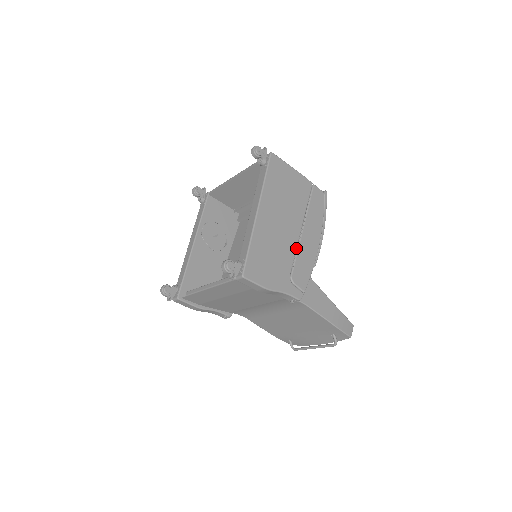
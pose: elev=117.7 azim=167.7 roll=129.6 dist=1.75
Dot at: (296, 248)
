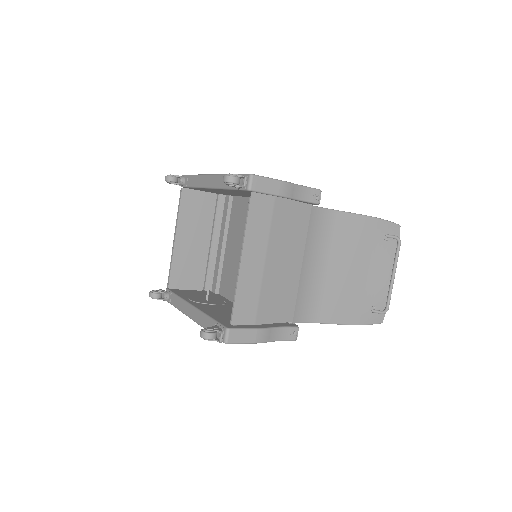
Dot at: occluded
